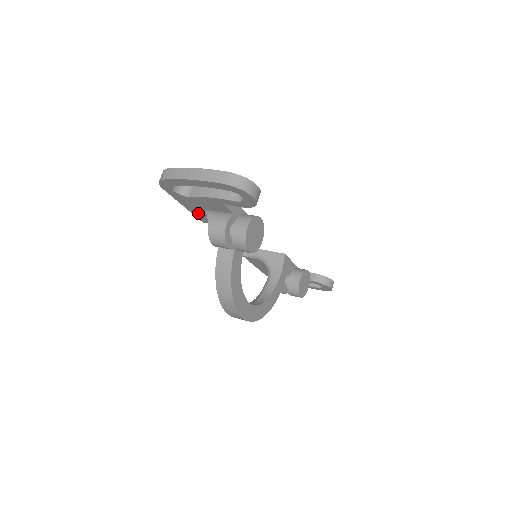
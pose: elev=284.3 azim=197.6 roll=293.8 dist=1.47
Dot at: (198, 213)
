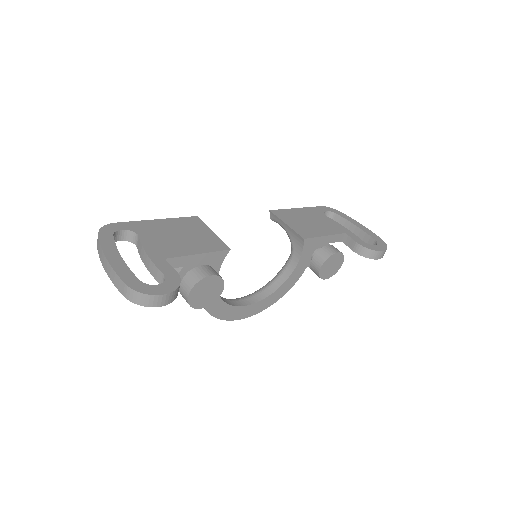
Dot at: occluded
